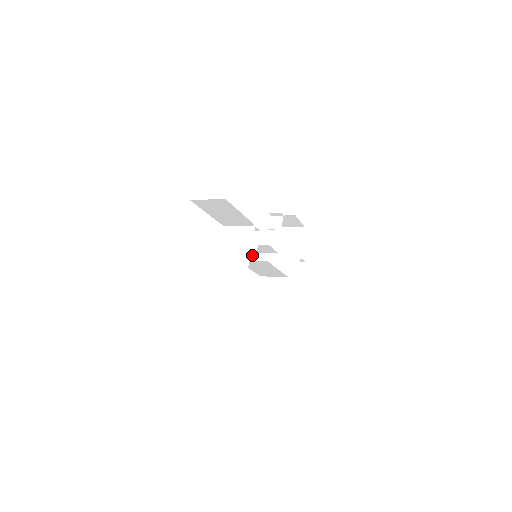
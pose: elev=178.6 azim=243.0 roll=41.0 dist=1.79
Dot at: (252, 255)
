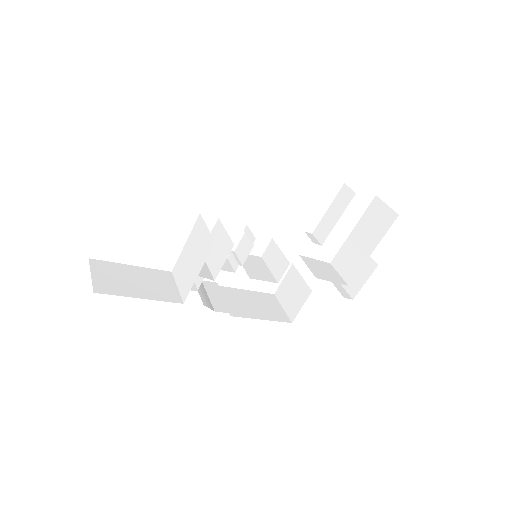
Dot at: (215, 271)
